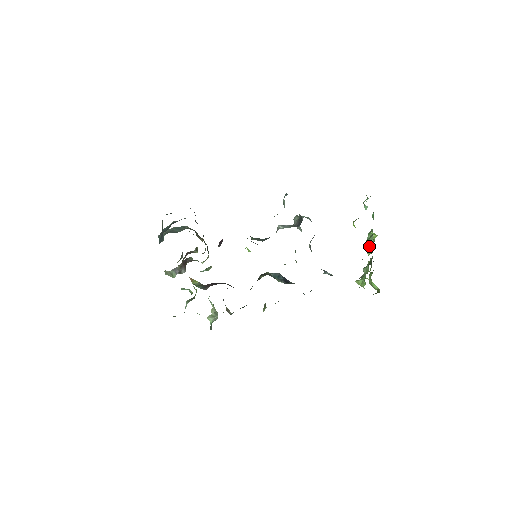
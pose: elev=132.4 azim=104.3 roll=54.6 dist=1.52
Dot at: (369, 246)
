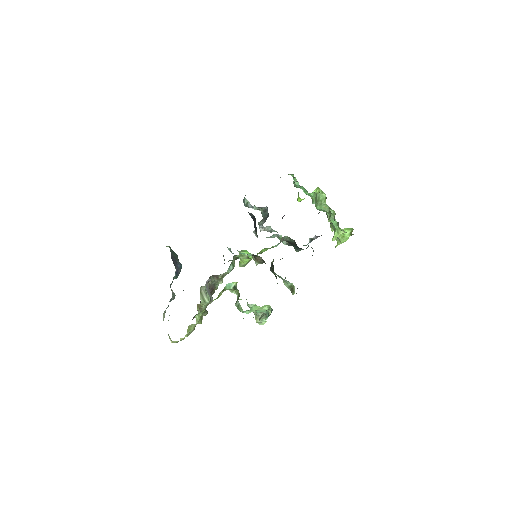
Dot at: (321, 198)
